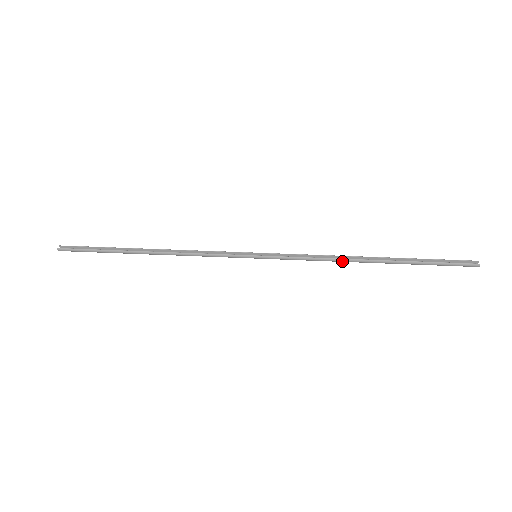
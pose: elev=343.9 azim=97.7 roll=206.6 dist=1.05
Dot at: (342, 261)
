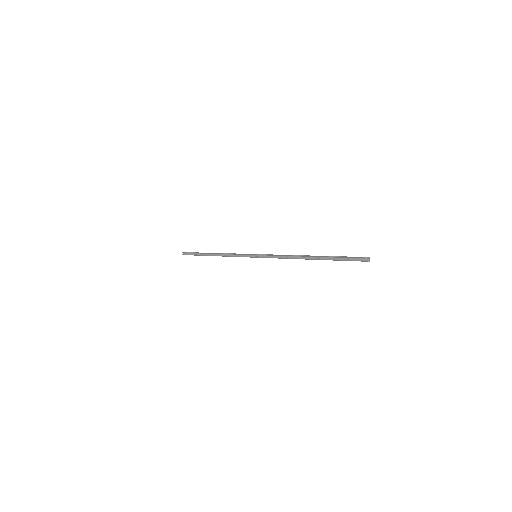
Dot at: occluded
